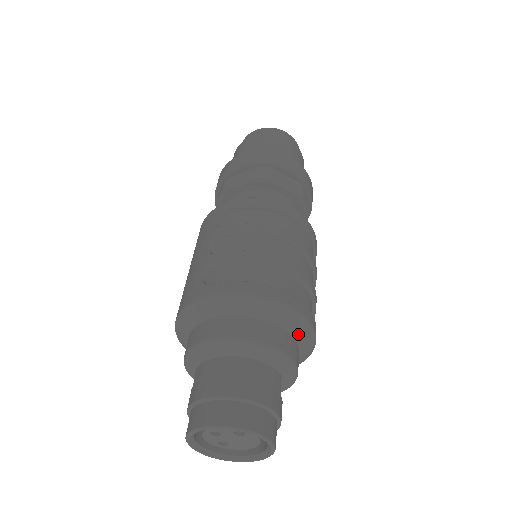
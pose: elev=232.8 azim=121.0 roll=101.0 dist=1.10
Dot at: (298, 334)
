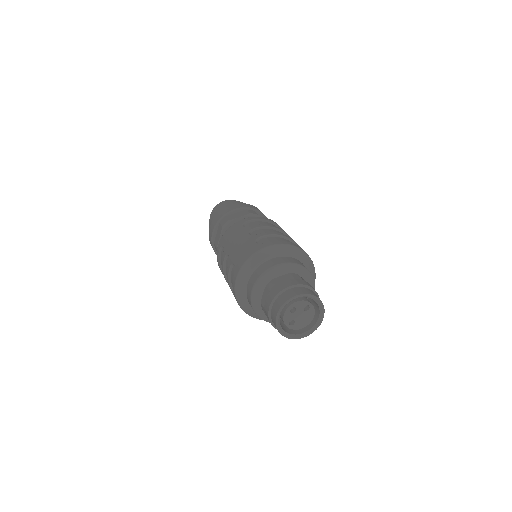
Dot at: (312, 274)
